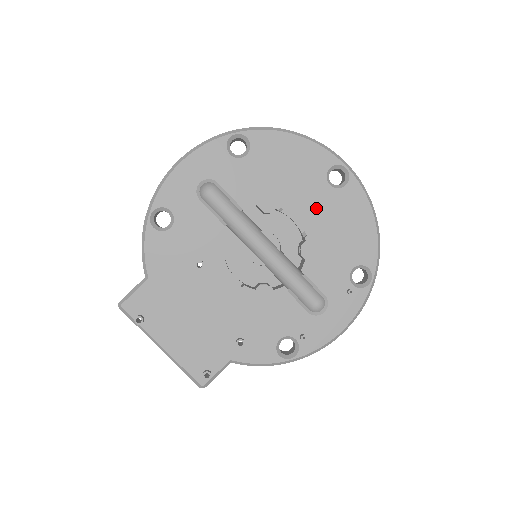
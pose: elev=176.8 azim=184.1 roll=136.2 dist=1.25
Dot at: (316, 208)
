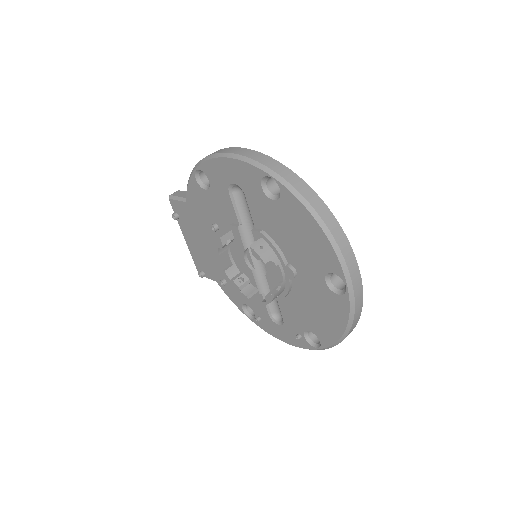
Dot at: (306, 281)
